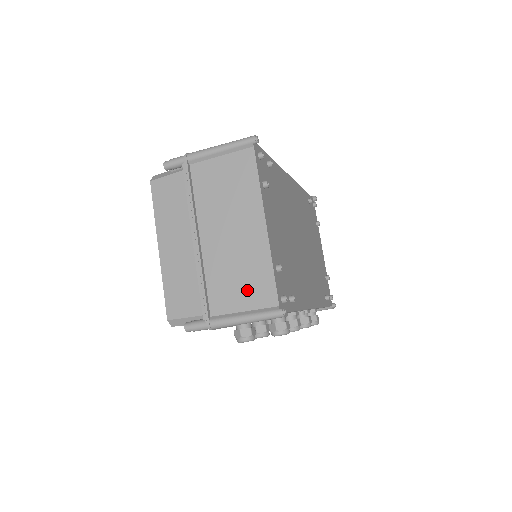
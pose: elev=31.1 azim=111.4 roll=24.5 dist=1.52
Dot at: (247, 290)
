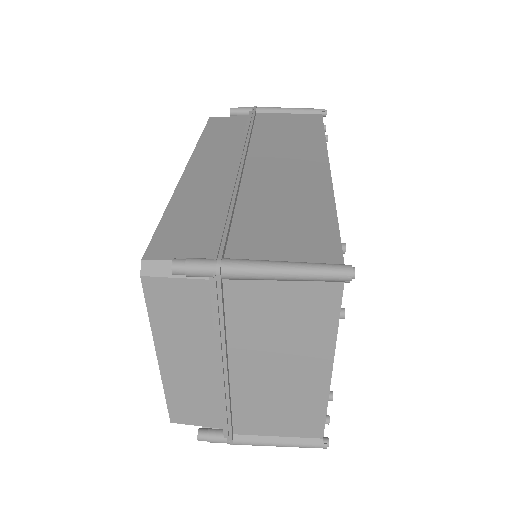
Dot at: (287, 422)
